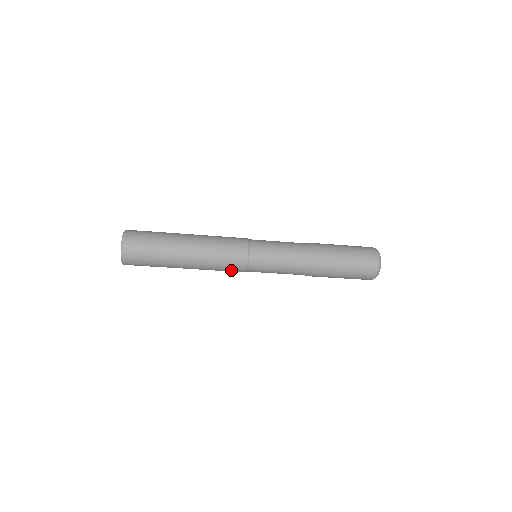
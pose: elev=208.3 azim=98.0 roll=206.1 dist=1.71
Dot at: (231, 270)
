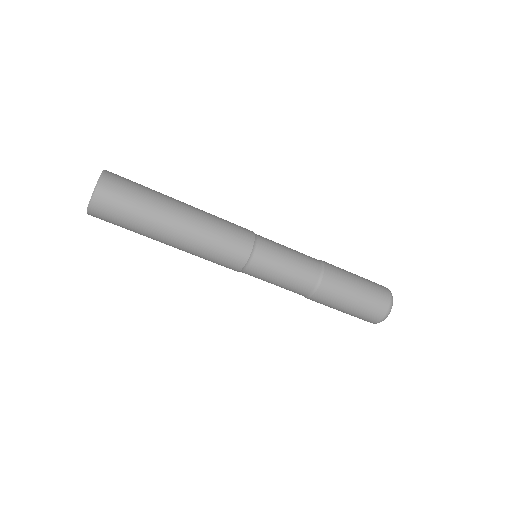
Dot at: occluded
